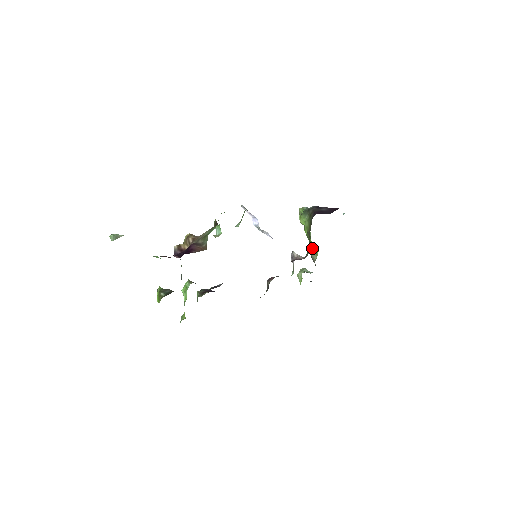
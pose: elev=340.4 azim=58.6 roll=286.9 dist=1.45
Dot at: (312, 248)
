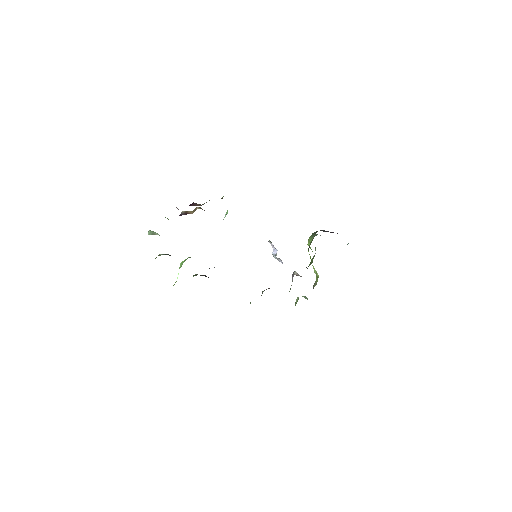
Dot at: (310, 264)
